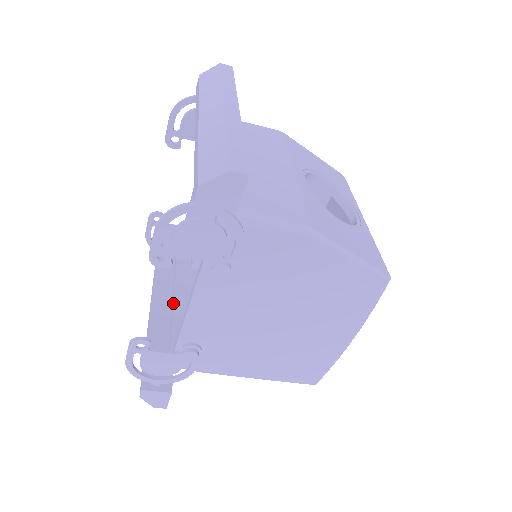
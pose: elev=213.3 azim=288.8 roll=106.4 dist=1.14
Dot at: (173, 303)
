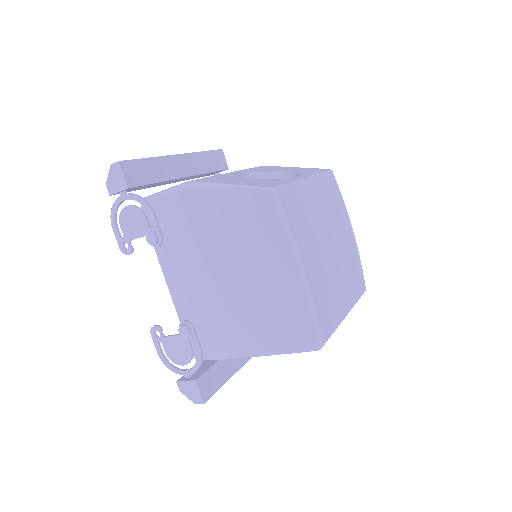
Dot at: occluded
